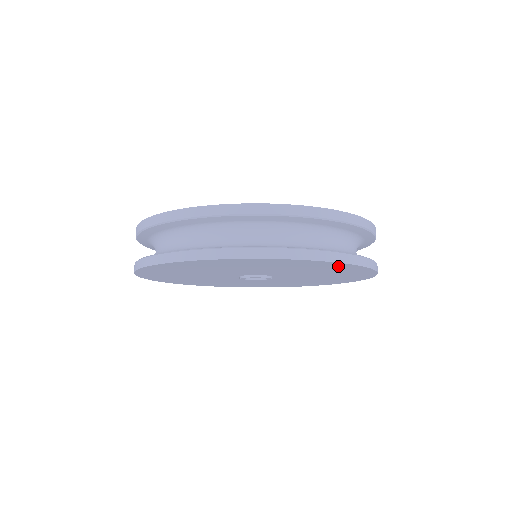
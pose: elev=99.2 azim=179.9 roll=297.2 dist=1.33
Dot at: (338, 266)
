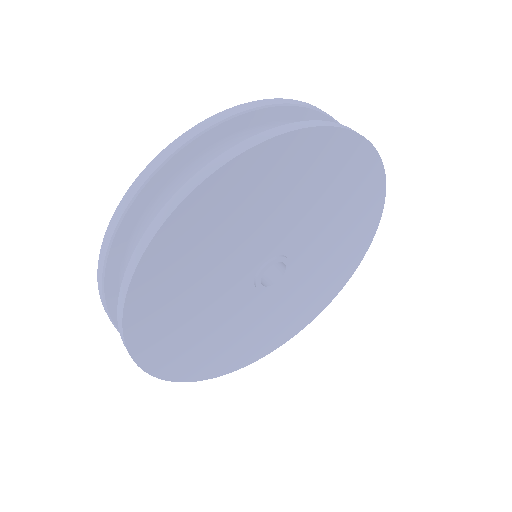
Dot at: (372, 206)
